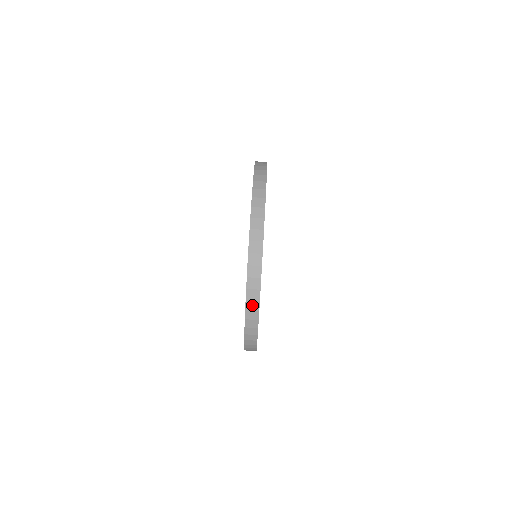
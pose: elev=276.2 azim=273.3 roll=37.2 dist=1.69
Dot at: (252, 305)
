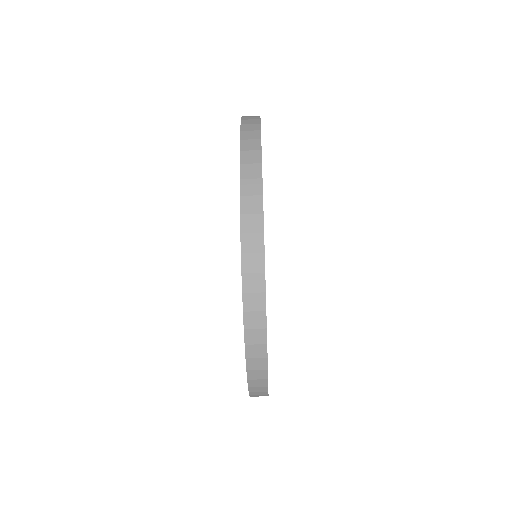
Dot at: (255, 351)
